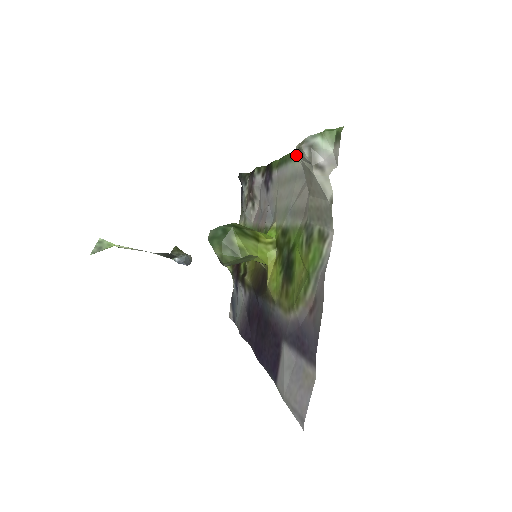
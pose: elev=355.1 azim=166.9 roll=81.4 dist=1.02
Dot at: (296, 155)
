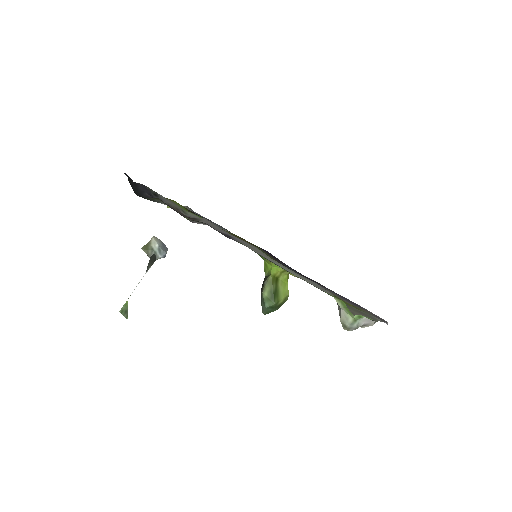
Dot at: occluded
